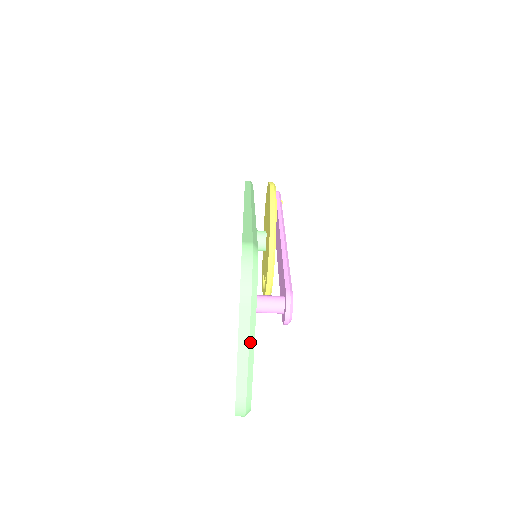
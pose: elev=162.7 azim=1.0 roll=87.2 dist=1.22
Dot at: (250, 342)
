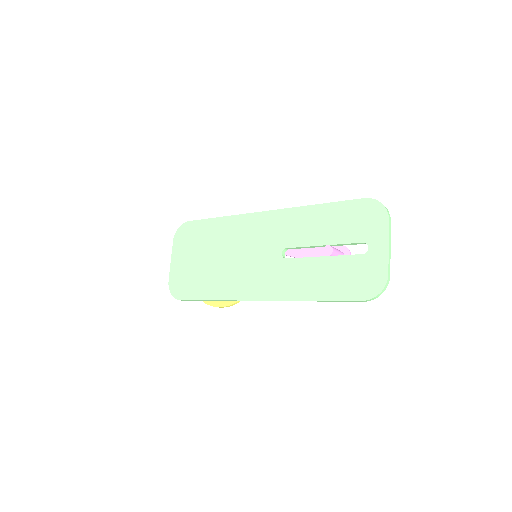
Dot at: (390, 242)
